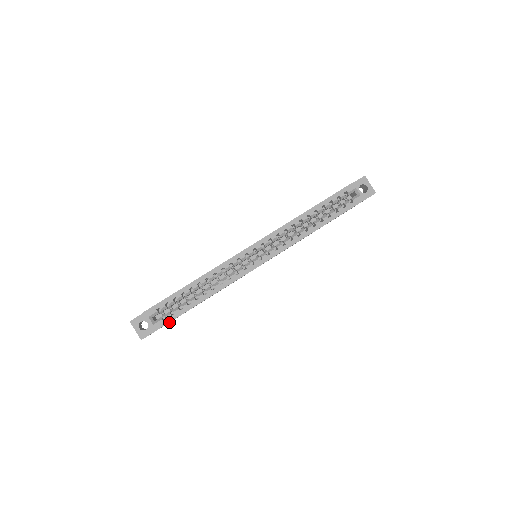
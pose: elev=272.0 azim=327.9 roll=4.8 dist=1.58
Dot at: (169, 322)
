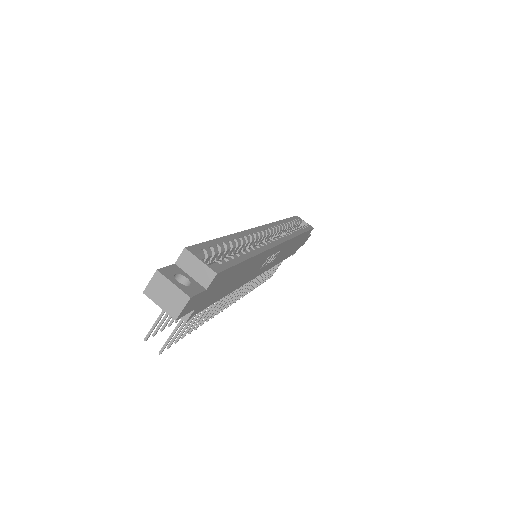
Dot at: (215, 285)
